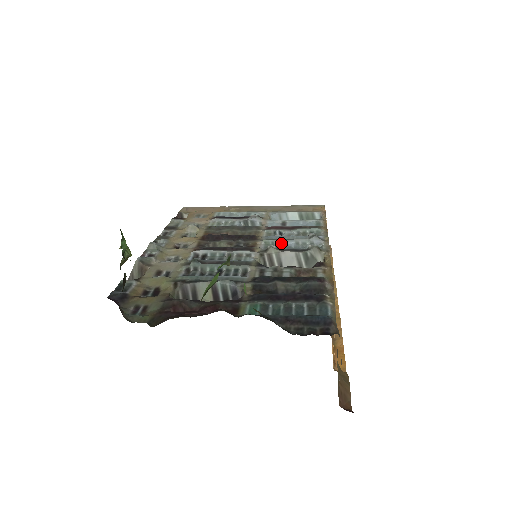
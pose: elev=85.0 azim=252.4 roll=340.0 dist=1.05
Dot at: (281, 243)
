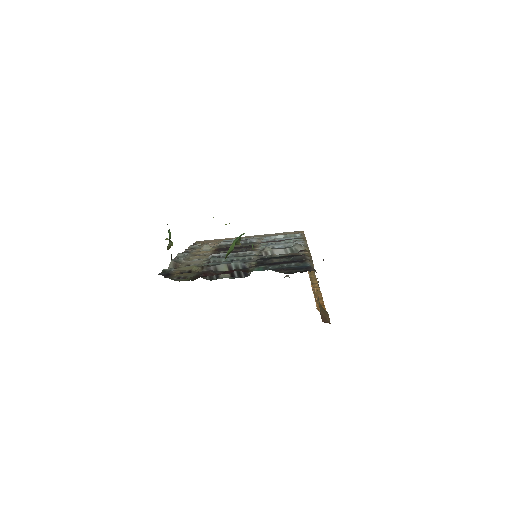
Dot at: (273, 247)
